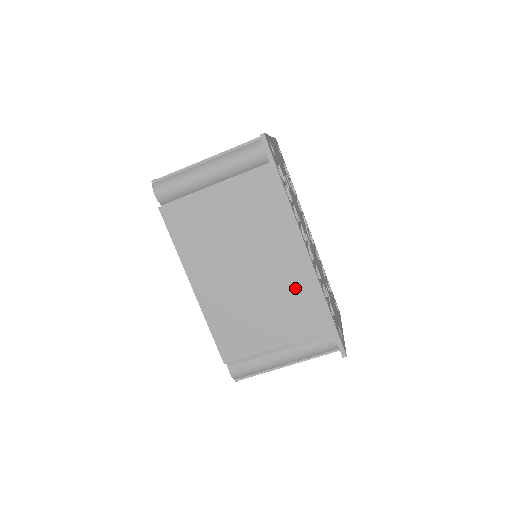
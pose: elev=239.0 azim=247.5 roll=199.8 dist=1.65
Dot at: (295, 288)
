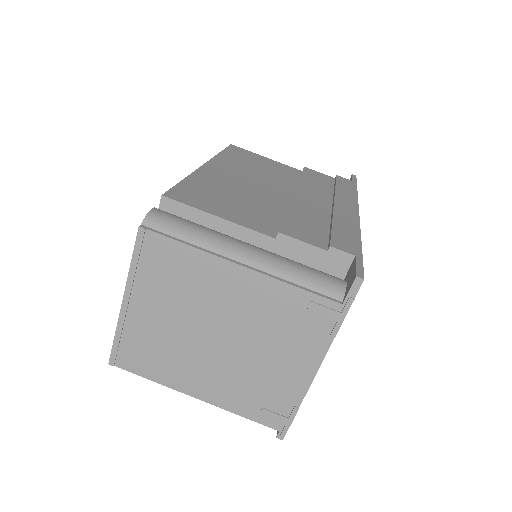
Dot at: (325, 218)
